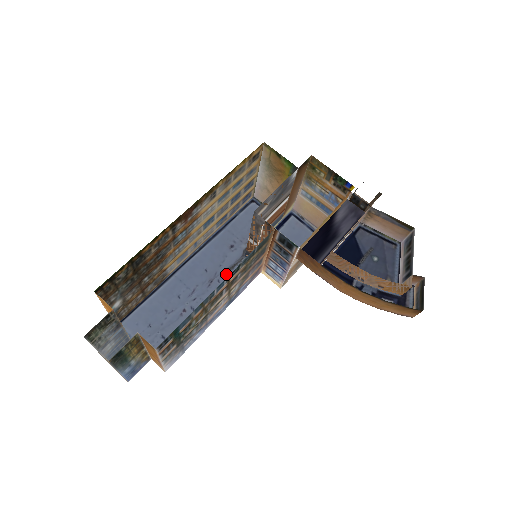
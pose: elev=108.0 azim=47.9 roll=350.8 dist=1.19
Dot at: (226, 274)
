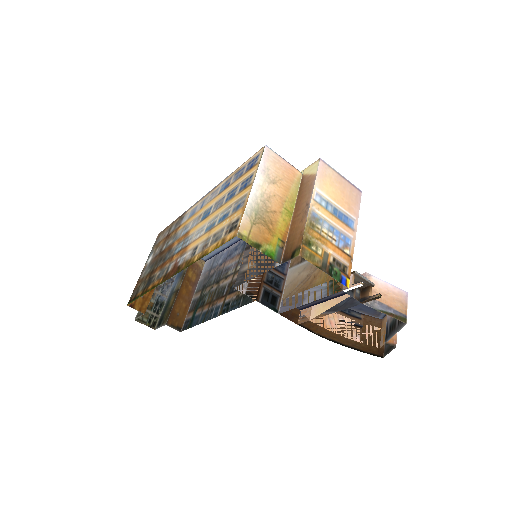
Dot at: occluded
